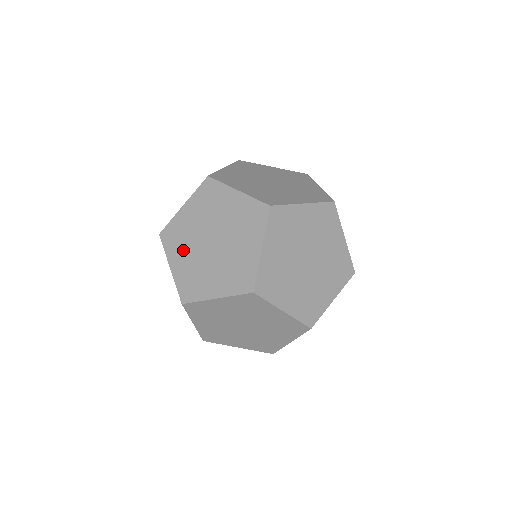
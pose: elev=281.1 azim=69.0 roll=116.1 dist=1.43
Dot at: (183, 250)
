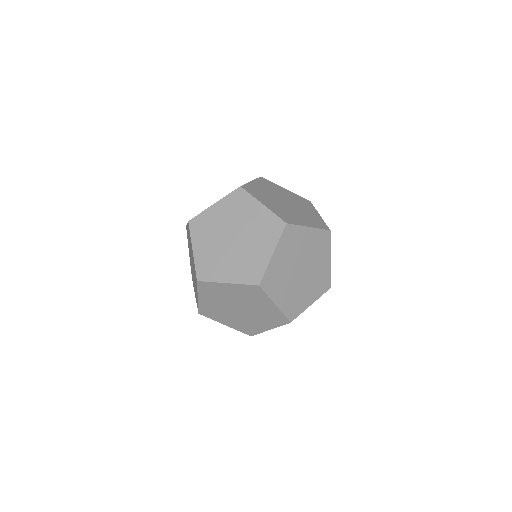
Dot at: (207, 239)
